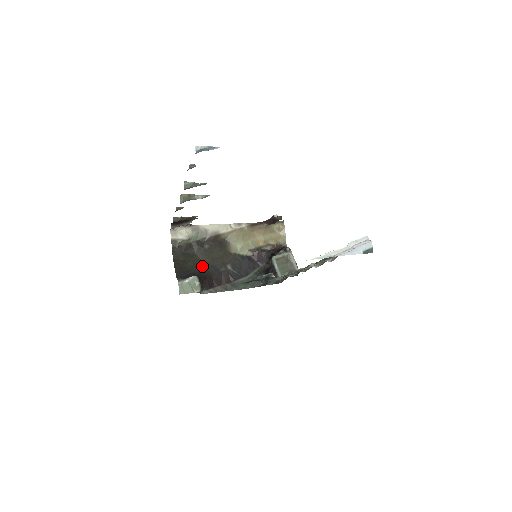
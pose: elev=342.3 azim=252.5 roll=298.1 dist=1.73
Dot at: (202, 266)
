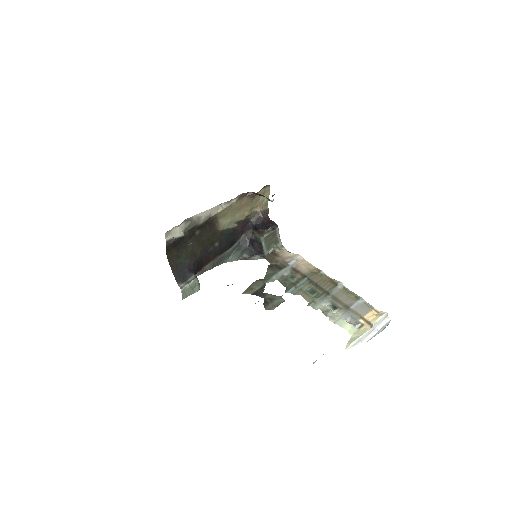
Dot at: (194, 254)
